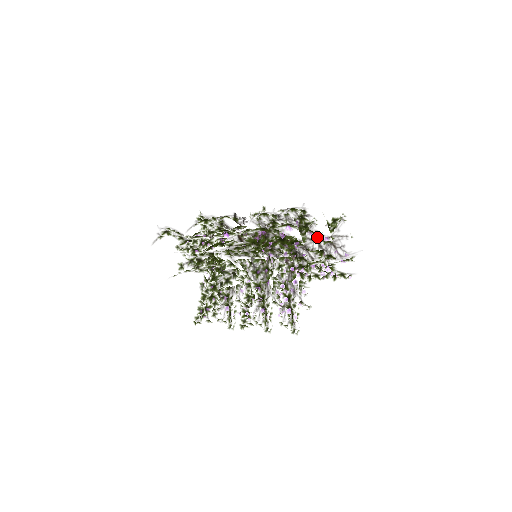
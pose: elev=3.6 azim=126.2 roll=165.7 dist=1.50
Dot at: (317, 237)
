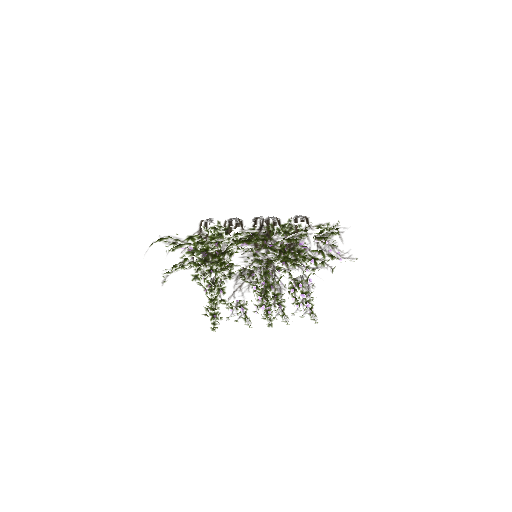
Dot at: occluded
